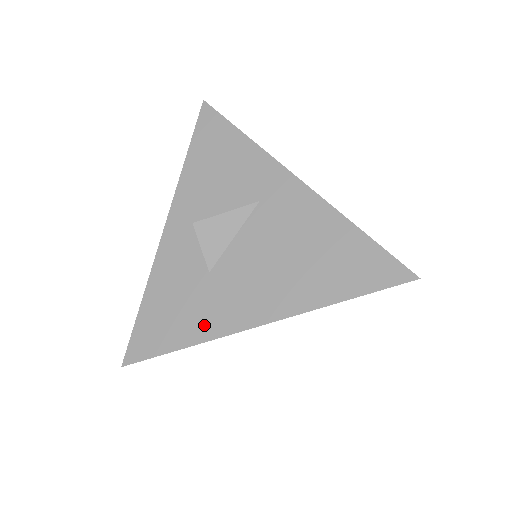
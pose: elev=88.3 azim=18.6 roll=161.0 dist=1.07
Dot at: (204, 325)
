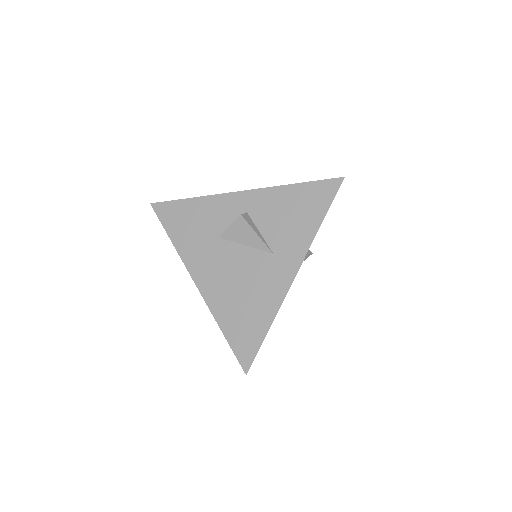
Dot at: (186, 247)
